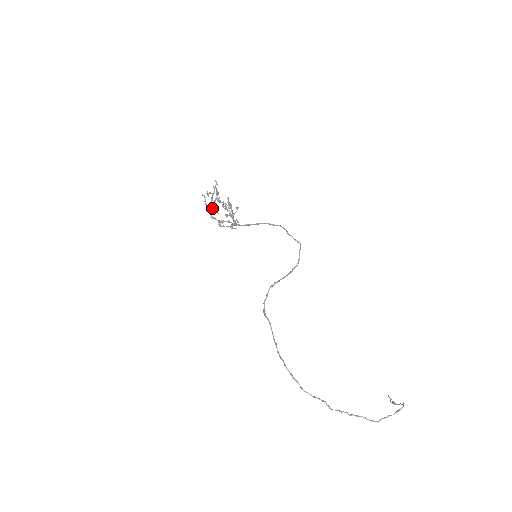
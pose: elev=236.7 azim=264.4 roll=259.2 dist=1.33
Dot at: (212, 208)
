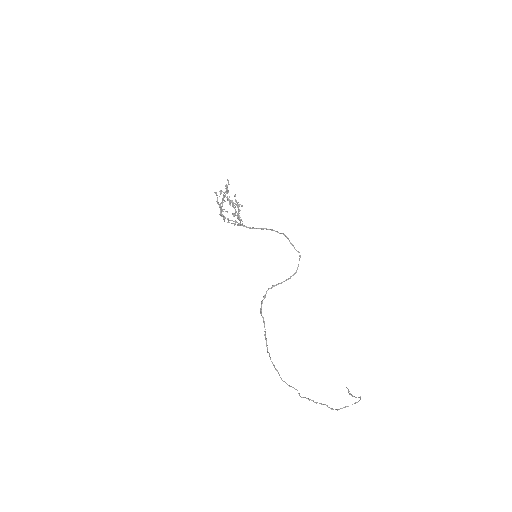
Dot at: (222, 206)
